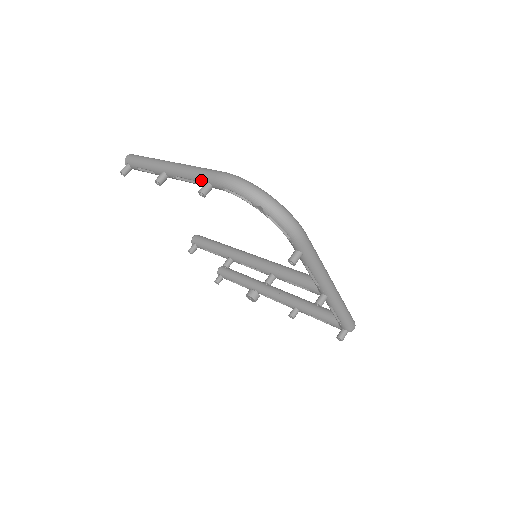
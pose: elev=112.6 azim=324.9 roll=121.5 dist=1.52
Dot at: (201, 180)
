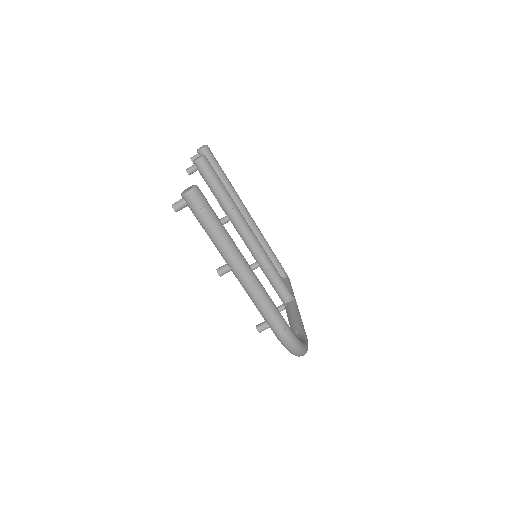
Dot at: (264, 319)
